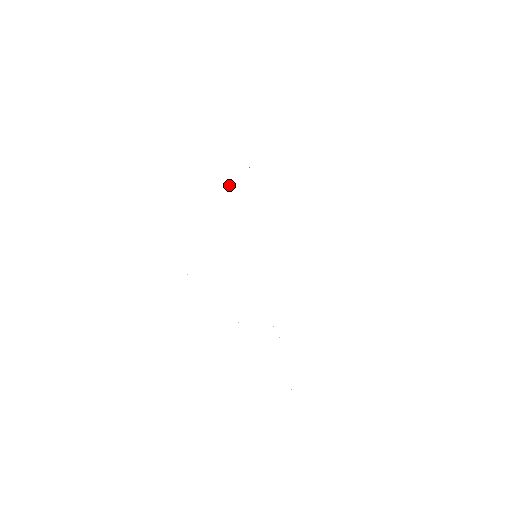
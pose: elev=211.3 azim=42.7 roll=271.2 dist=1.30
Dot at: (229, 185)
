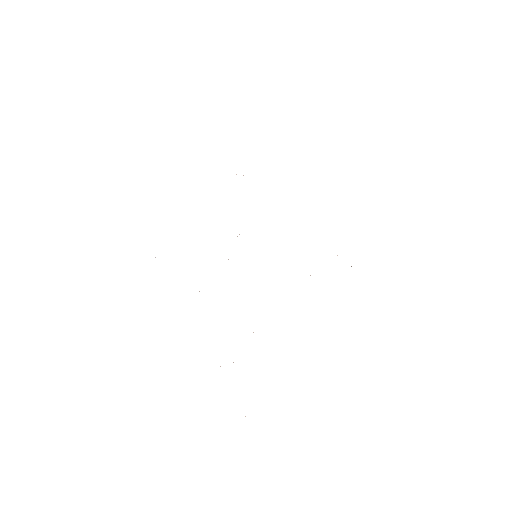
Dot at: occluded
